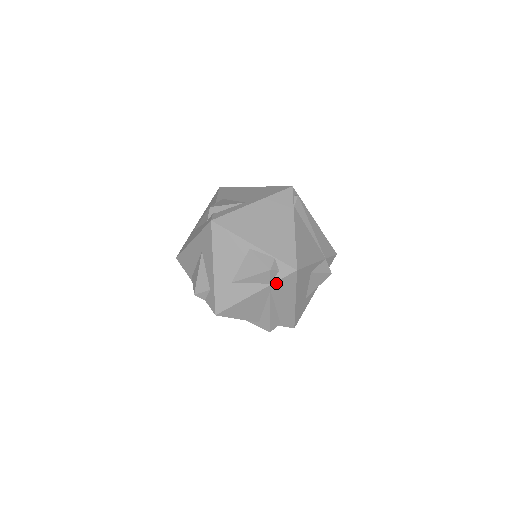
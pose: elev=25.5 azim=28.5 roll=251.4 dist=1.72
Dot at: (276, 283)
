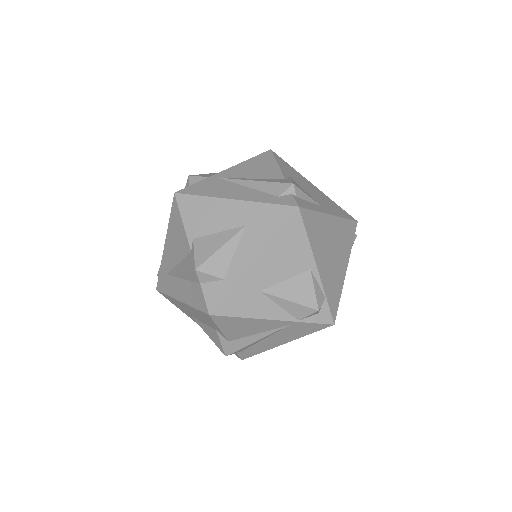
Dot at: (303, 323)
